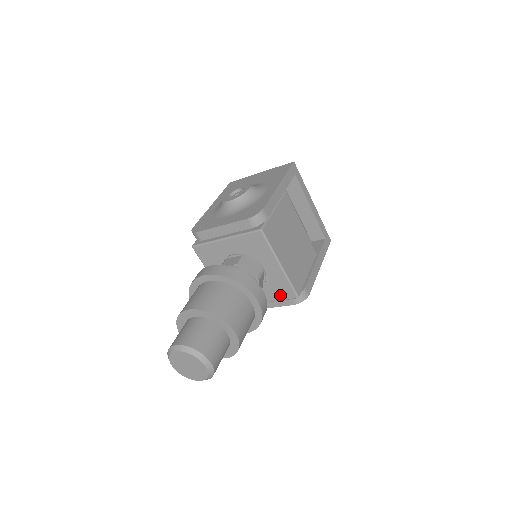
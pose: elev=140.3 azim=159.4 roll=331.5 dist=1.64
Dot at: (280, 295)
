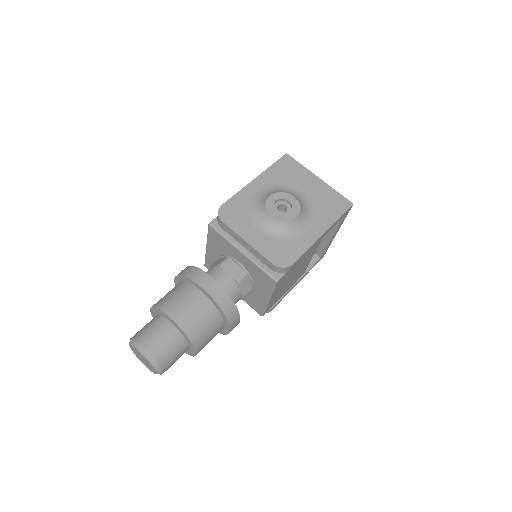
Dot at: (250, 303)
